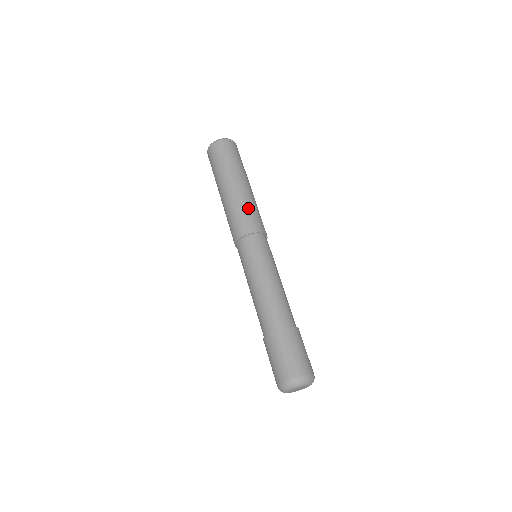
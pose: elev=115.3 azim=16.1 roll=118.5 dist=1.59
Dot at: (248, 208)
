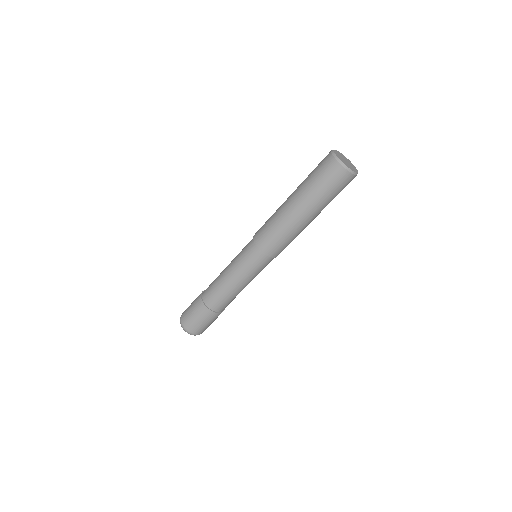
Dot at: occluded
